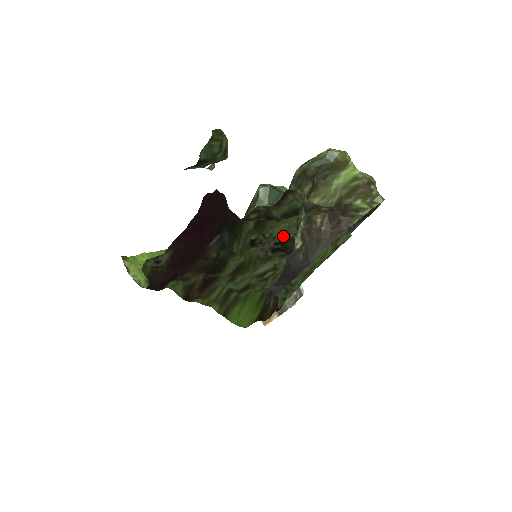
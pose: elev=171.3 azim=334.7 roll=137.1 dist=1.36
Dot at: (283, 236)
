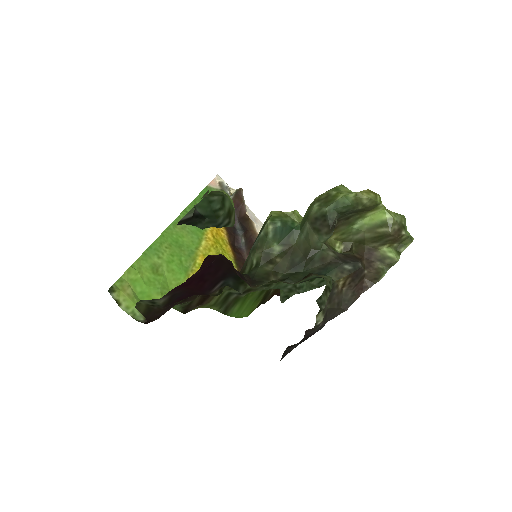
Dot at: occluded
